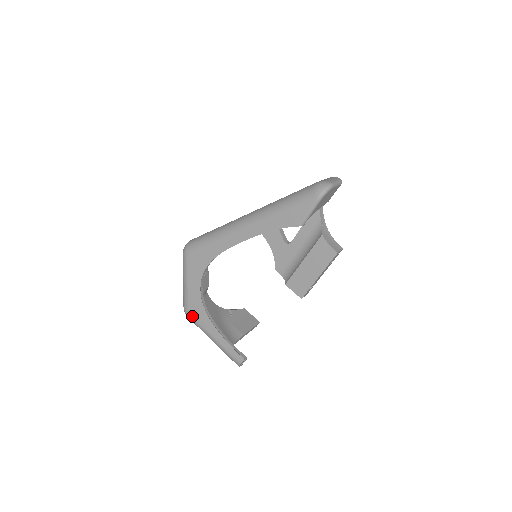
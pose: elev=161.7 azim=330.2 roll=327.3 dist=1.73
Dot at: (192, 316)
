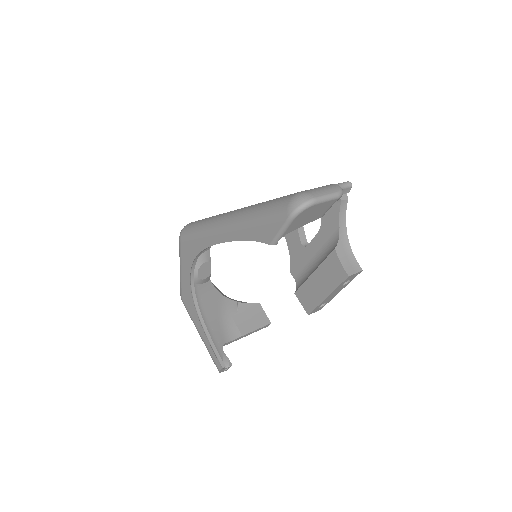
Dot at: (185, 304)
